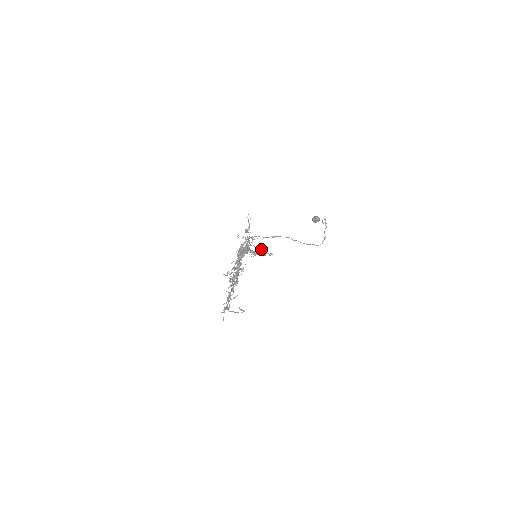
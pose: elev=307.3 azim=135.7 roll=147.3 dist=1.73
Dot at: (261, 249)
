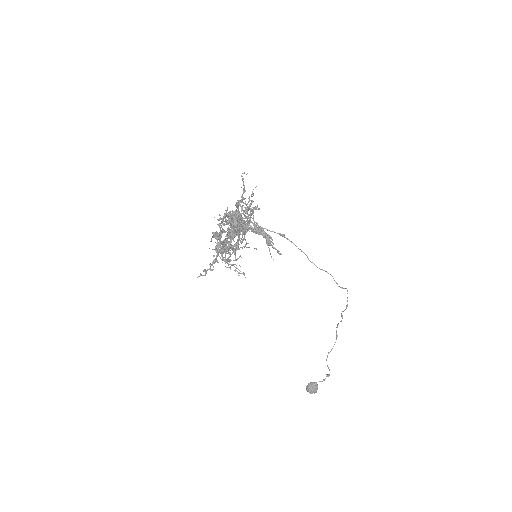
Dot at: occluded
